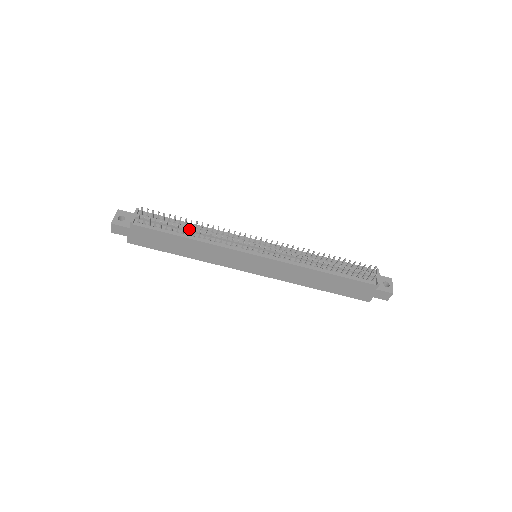
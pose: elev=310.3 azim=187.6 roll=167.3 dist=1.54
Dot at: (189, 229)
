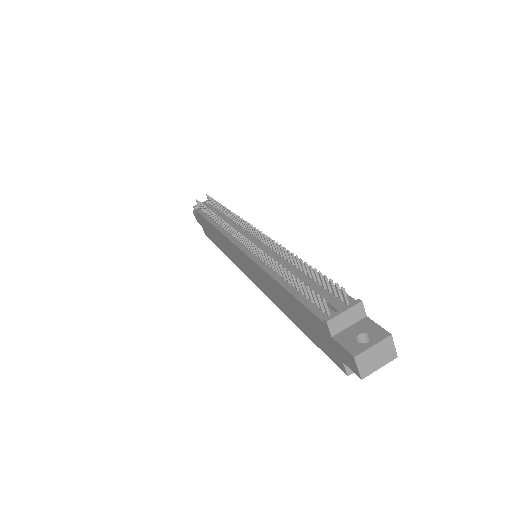
Dot at: (211, 212)
